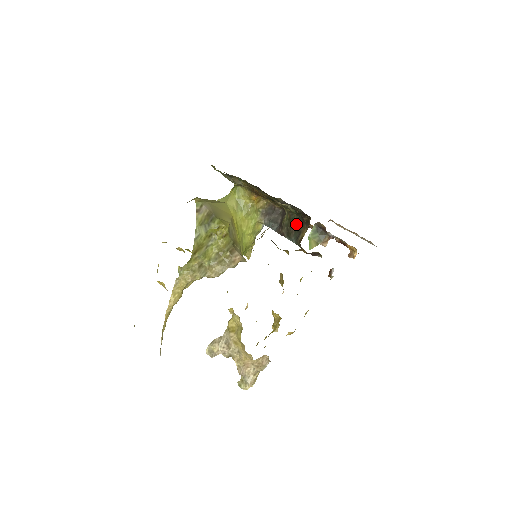
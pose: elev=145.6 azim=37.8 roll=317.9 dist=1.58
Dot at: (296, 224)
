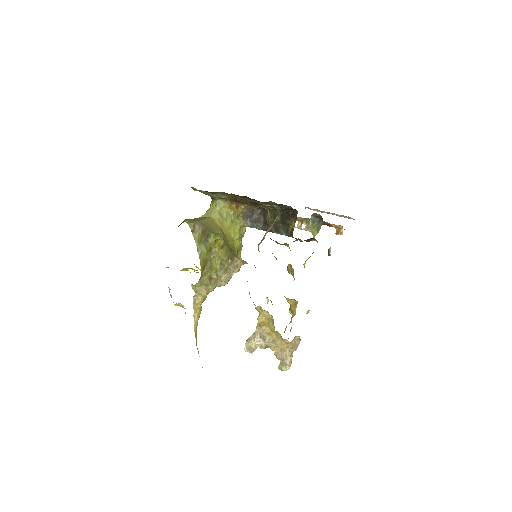
Dot at: (282, 219)
